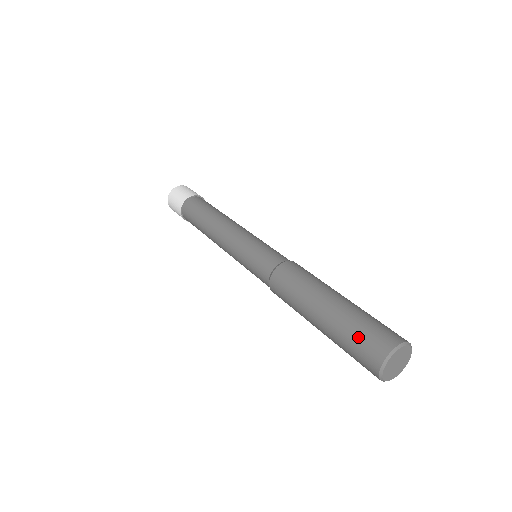
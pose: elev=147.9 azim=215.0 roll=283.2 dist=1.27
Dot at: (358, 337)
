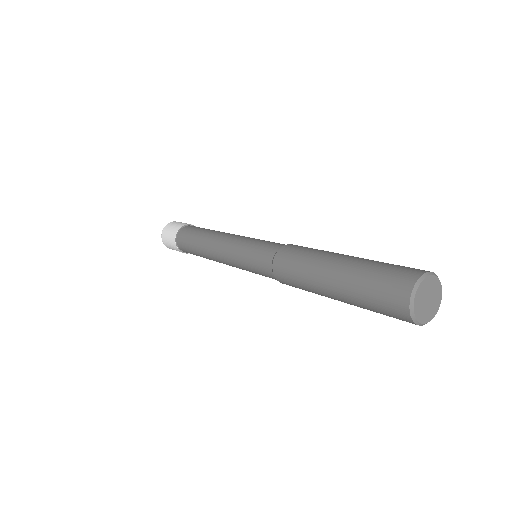
Dot at: (392, 264)
